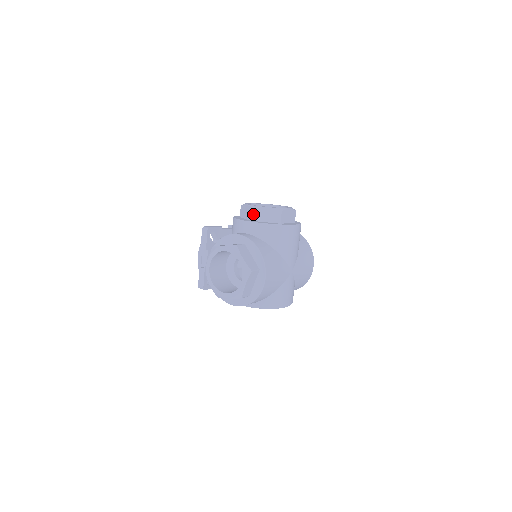
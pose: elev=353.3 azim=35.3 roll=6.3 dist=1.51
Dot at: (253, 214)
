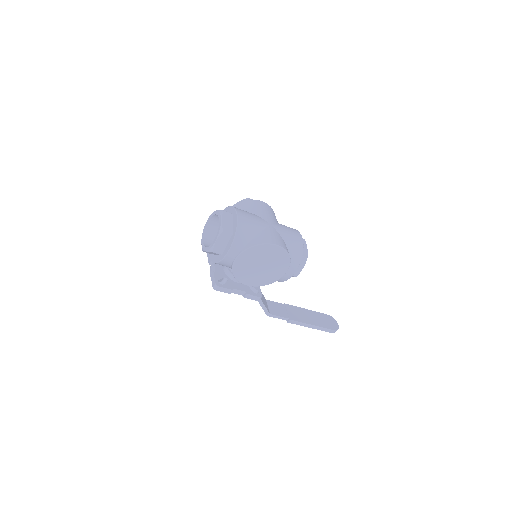
Dot at: occluded
